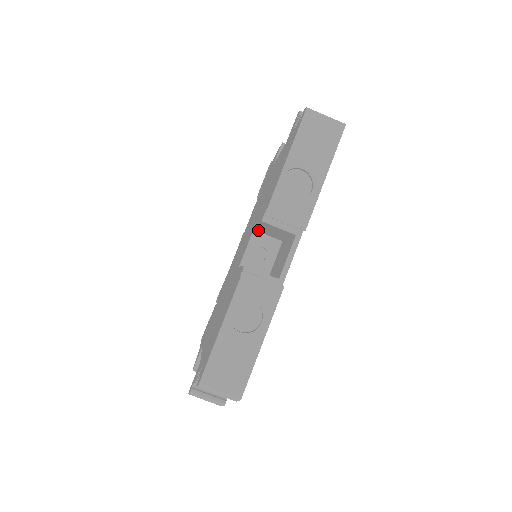
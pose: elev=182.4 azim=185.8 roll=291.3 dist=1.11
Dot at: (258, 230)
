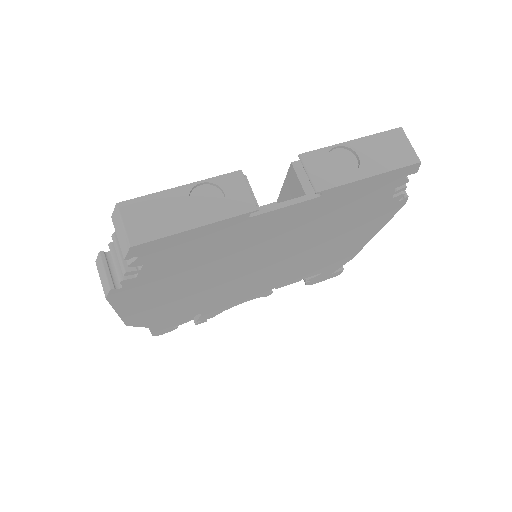
Dot at: (280, 201)
